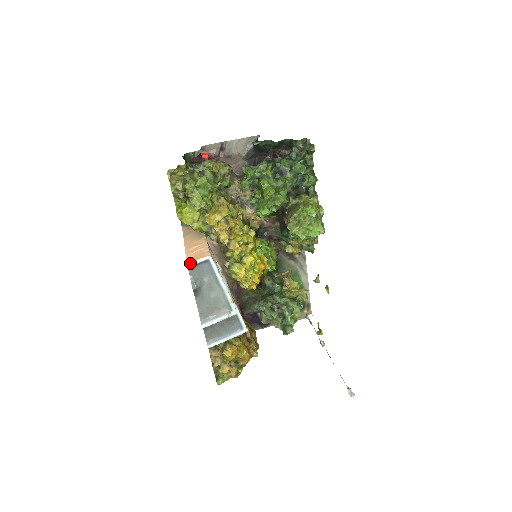
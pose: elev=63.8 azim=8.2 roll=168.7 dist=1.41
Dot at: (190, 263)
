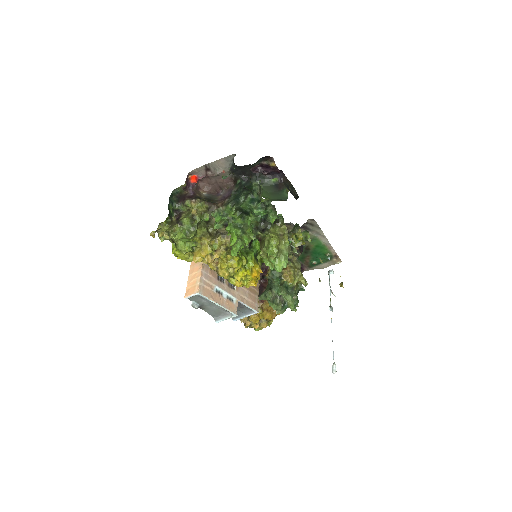
Dot at: (186, 297)
